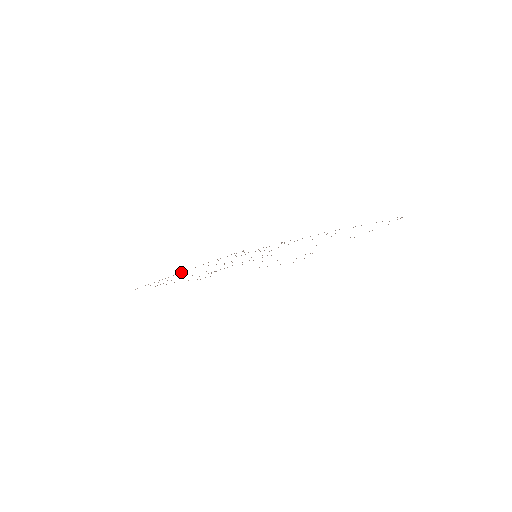
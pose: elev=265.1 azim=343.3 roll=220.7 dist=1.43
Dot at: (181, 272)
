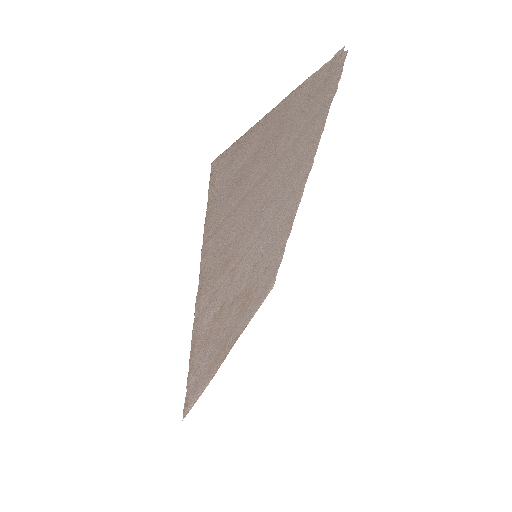
Dot at: (223, 359)
